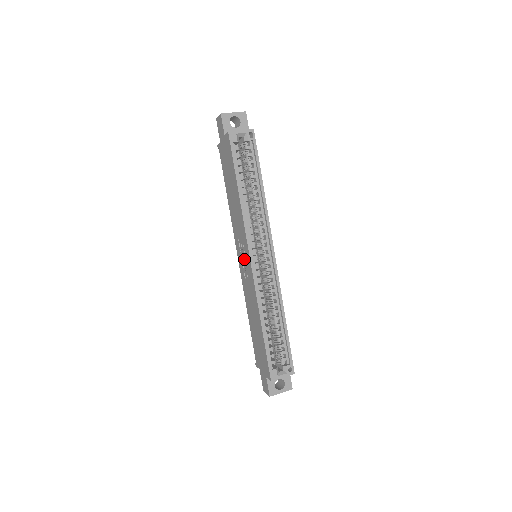
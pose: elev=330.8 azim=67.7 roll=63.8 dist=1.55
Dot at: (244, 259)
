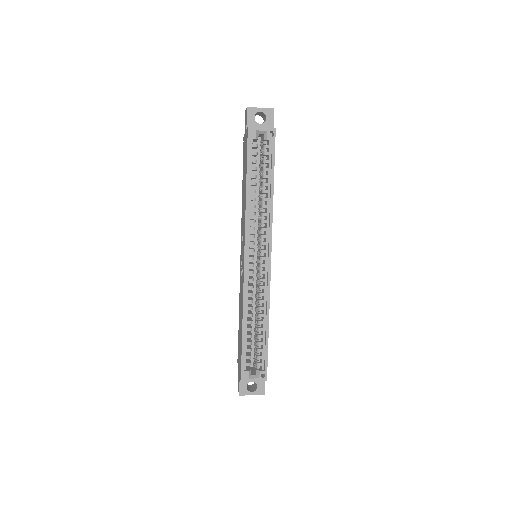
Dot at: occluded
